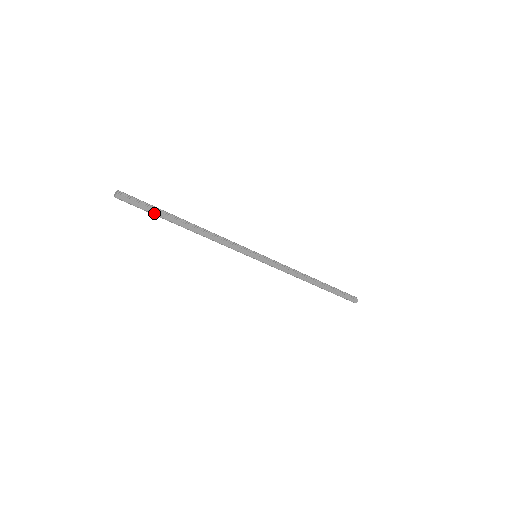
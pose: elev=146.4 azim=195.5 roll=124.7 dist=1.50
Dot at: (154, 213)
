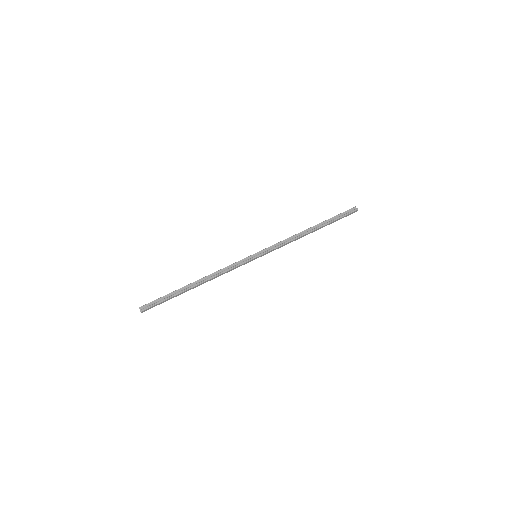
Dot at: occluded
